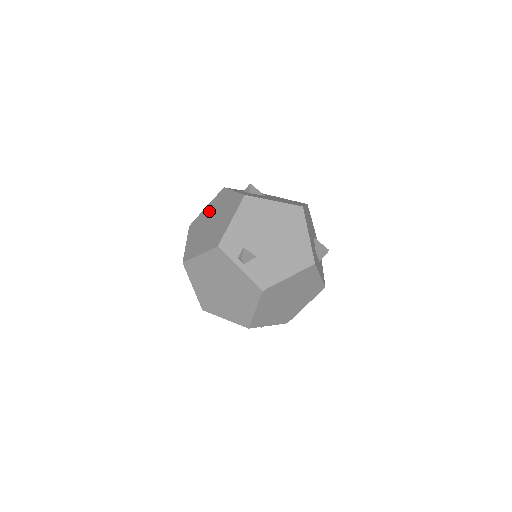
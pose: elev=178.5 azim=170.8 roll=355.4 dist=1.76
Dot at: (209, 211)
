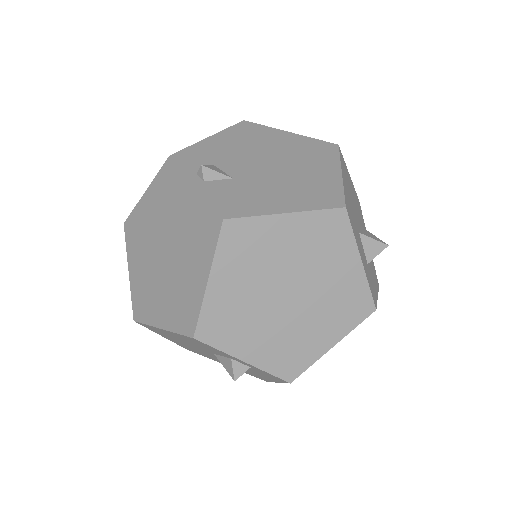
Dot at: occluded
